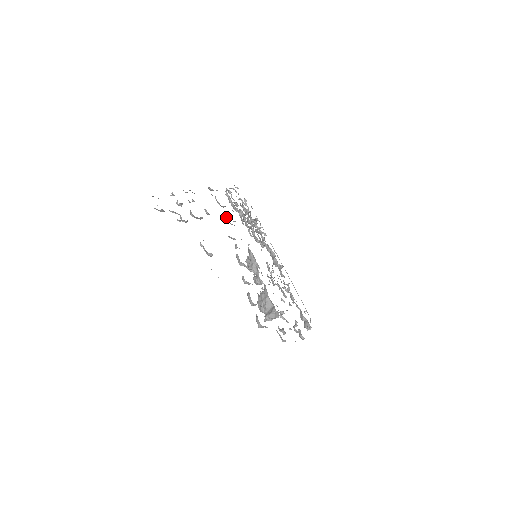
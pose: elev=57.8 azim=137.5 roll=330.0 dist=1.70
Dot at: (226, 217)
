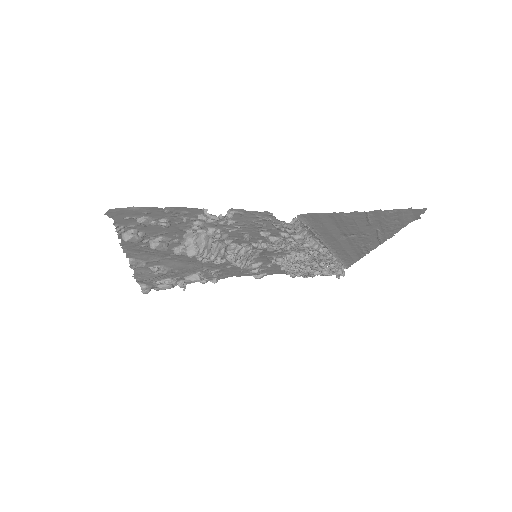
Dot at: occluded
